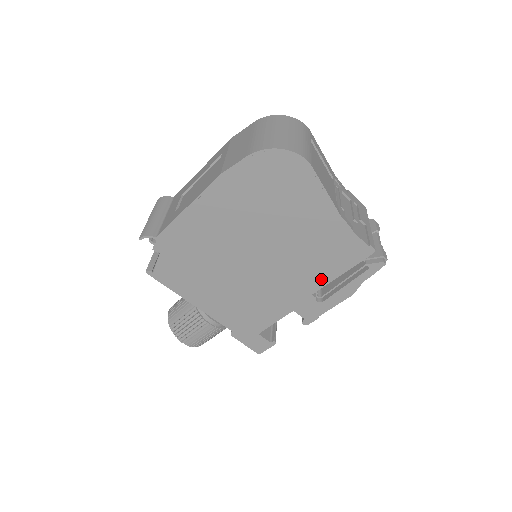
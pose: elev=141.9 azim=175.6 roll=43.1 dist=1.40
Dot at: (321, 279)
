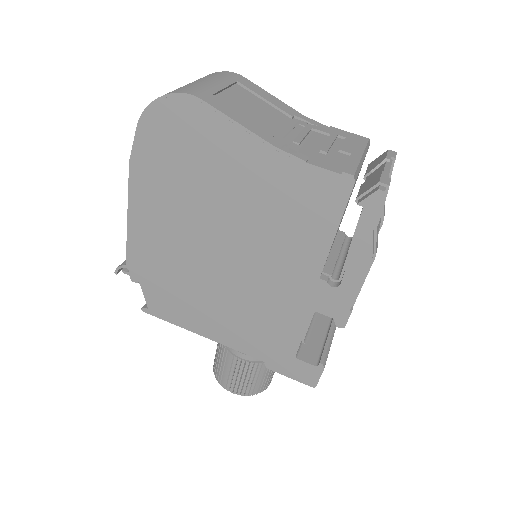
Dot at: (315, 251)
